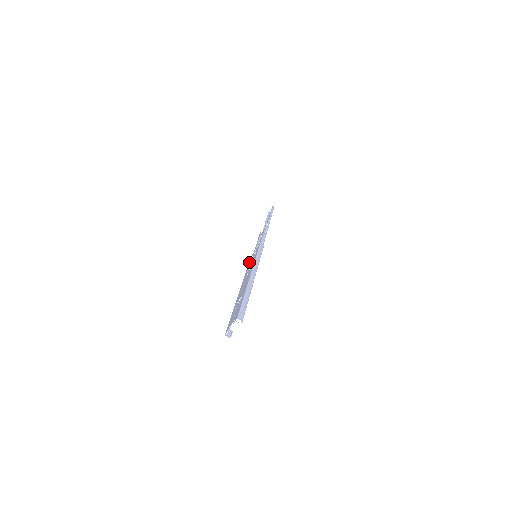
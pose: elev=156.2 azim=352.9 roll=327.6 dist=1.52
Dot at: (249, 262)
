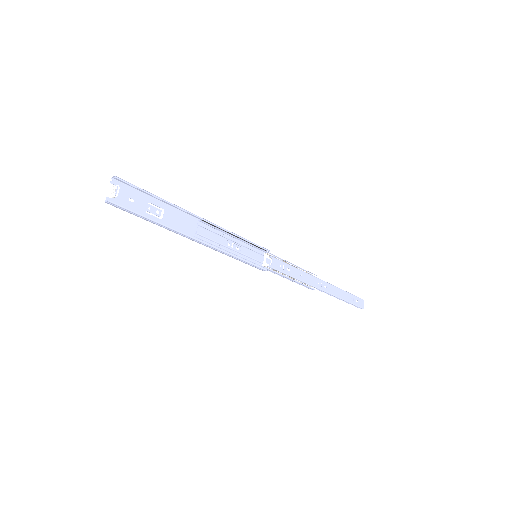
Dot at: occluded
